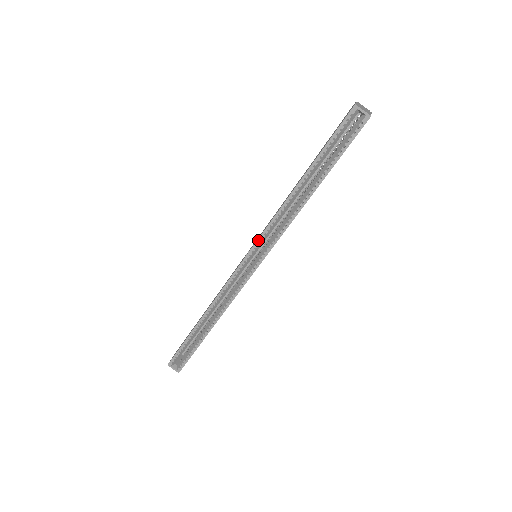
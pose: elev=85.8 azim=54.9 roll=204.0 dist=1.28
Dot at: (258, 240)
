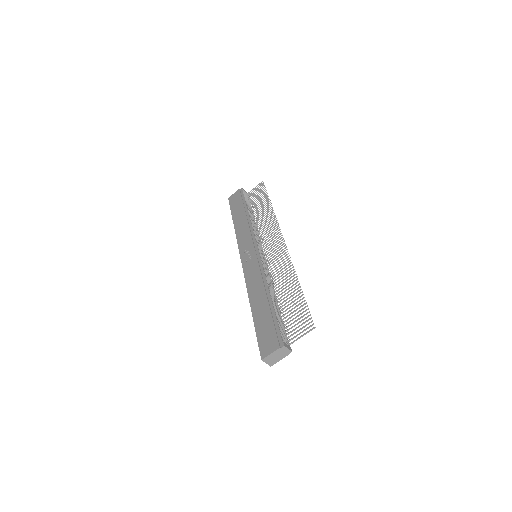
Dot at: (244, 273)
